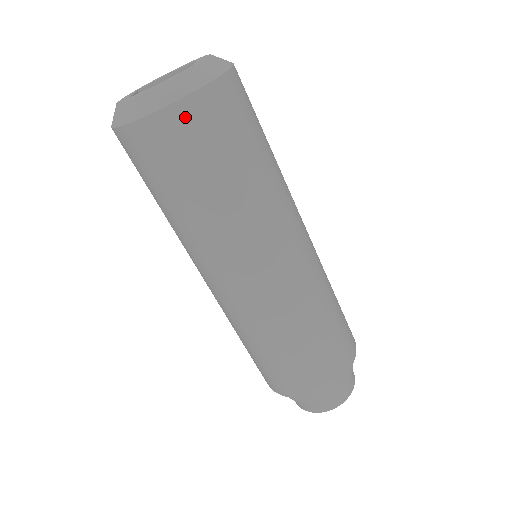
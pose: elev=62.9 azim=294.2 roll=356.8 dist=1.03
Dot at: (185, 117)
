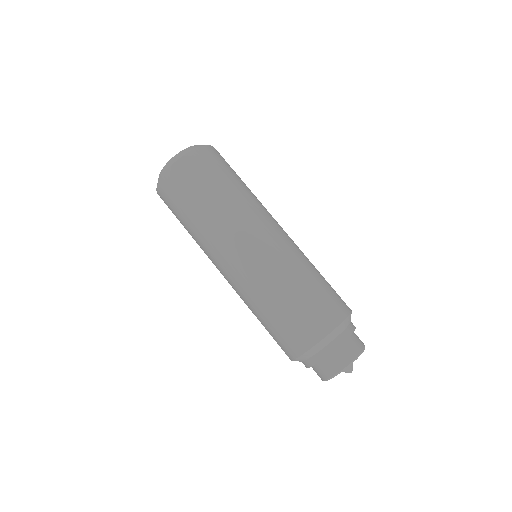
Dot at: (189, 162)
